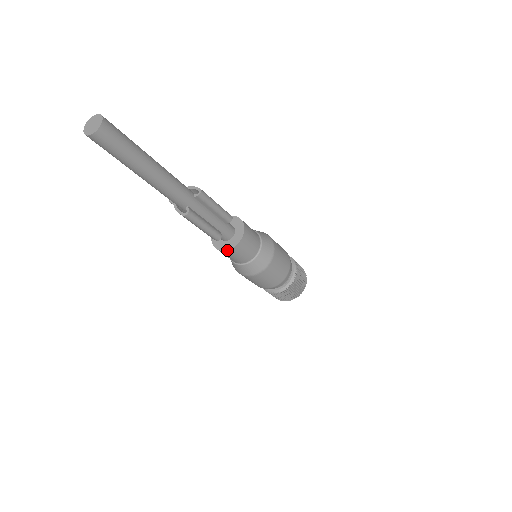
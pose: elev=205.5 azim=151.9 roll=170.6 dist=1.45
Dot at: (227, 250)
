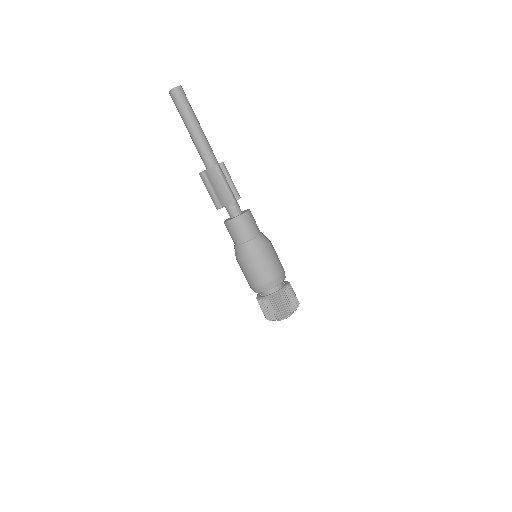
Dot at: (240, 215)
